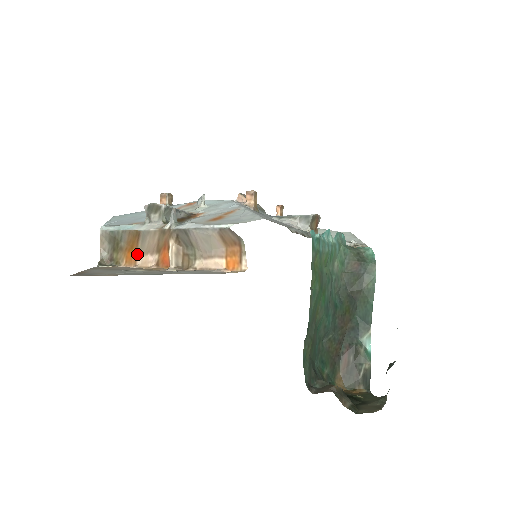
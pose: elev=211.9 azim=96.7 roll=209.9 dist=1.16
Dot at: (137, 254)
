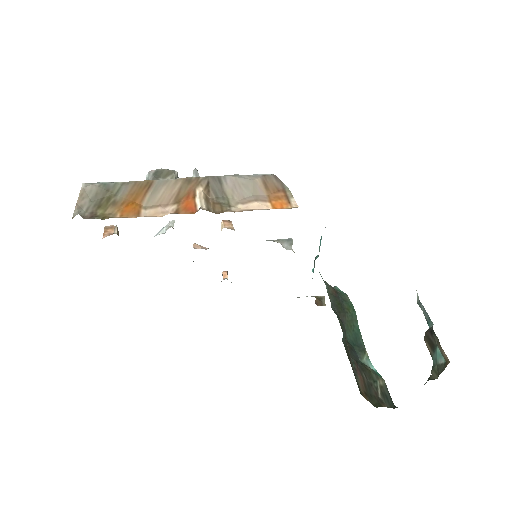
Dot at: (141, 208)
